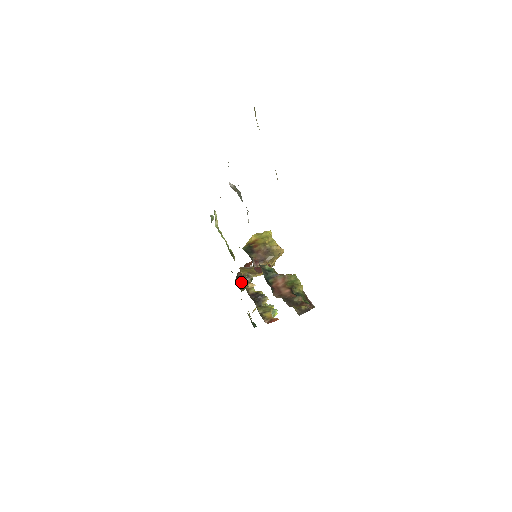
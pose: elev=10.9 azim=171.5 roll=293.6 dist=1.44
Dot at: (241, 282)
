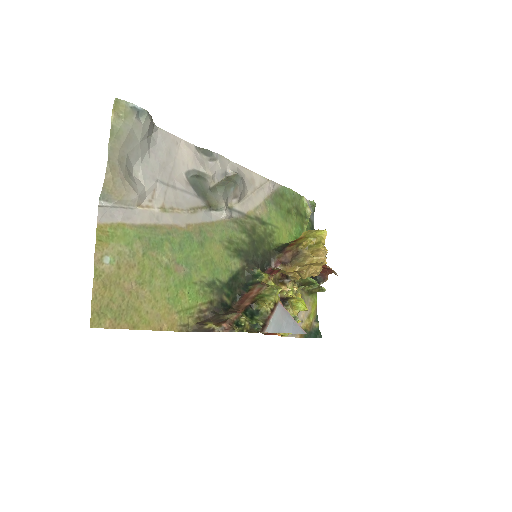
Dot at: (321, 283)
